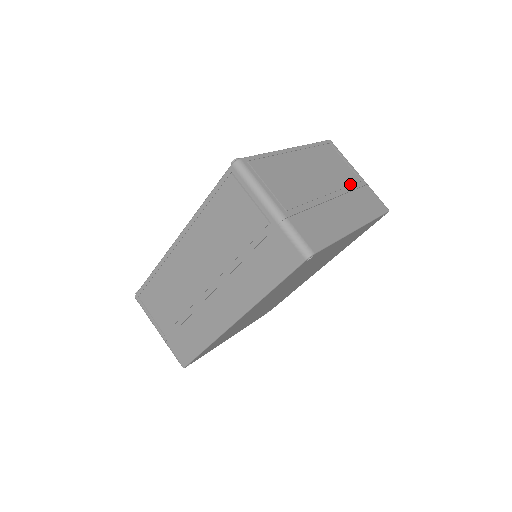
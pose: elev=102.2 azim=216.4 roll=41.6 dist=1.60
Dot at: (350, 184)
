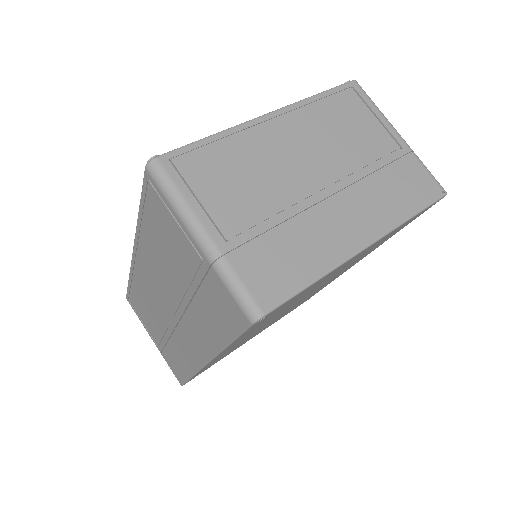
Dot at: (375, 159)
